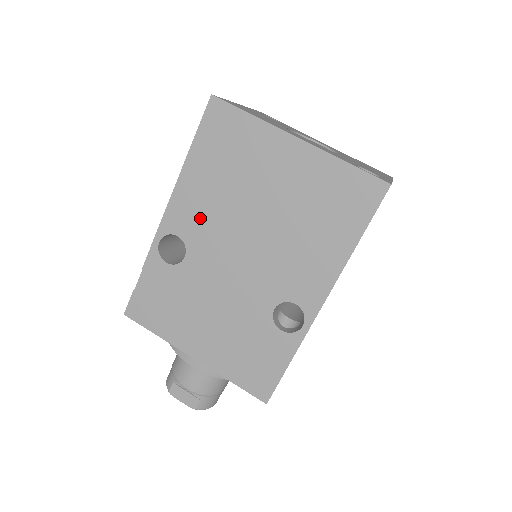
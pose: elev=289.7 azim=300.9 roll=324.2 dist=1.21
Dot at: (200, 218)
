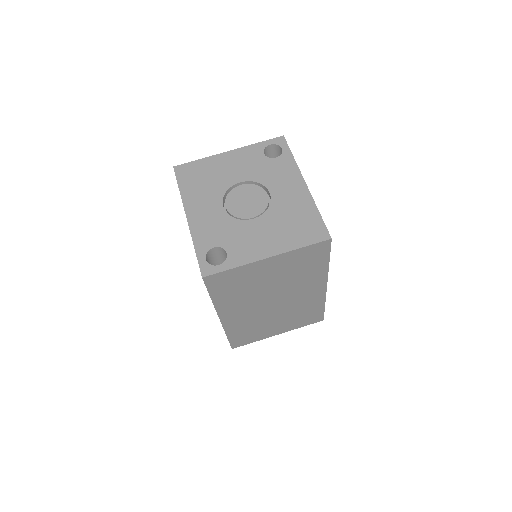
Dot at: occluded
